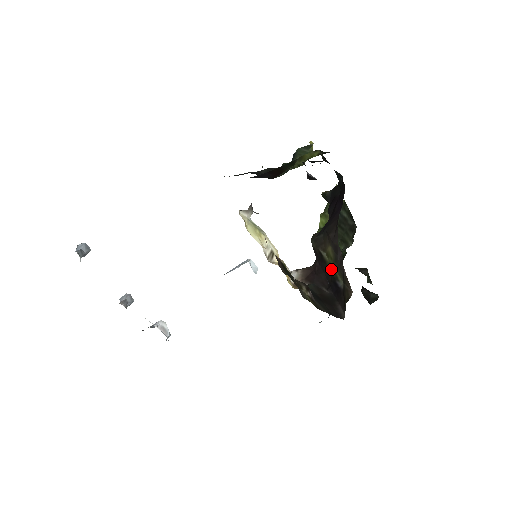
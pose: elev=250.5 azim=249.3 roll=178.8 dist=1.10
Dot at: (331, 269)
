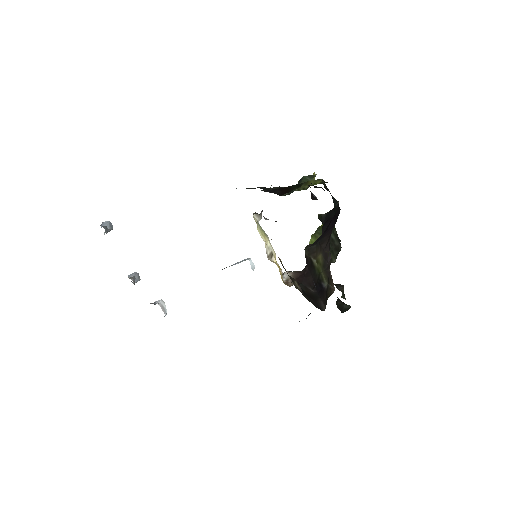
Dot at: (318, 273)
